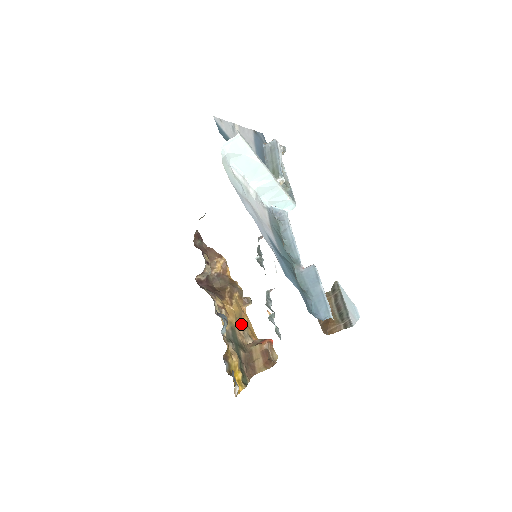
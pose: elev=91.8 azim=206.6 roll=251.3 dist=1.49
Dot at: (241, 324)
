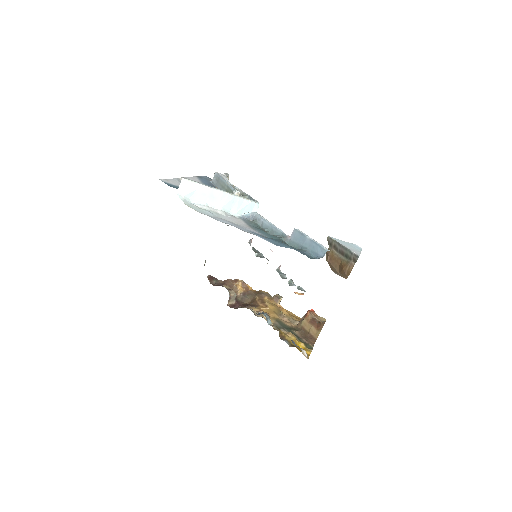
Dot at: (283, 316)
